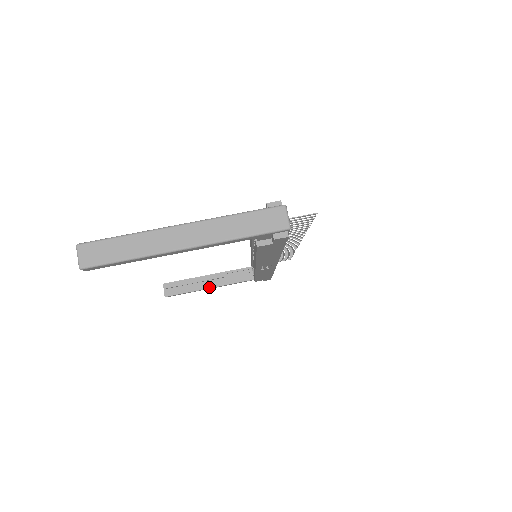
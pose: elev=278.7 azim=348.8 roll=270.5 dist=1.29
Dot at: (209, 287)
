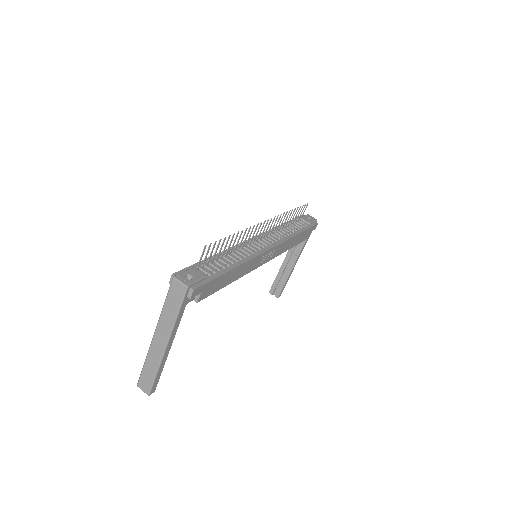
Dot at: (291, 268)
